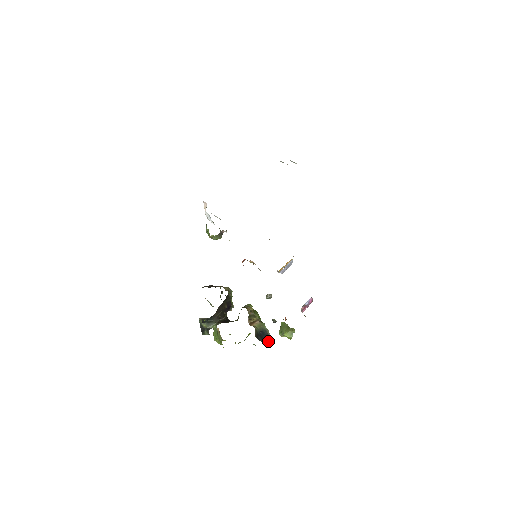
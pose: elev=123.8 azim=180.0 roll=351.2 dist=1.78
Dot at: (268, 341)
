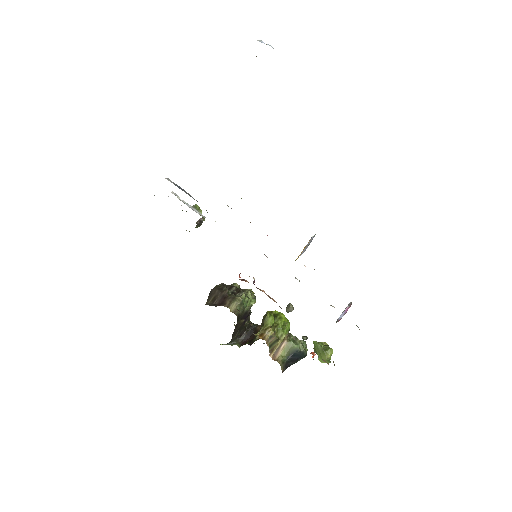
Dot at: (304, 356)
